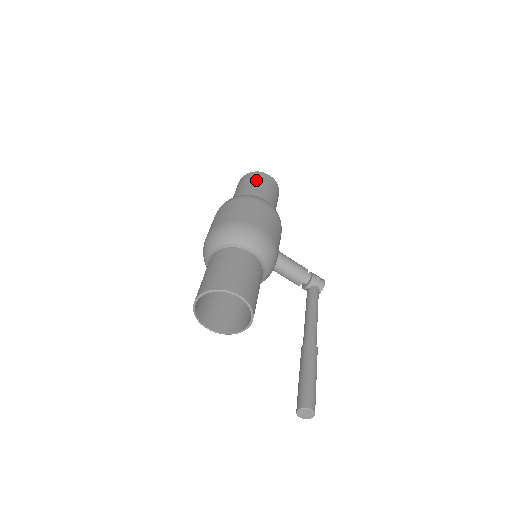
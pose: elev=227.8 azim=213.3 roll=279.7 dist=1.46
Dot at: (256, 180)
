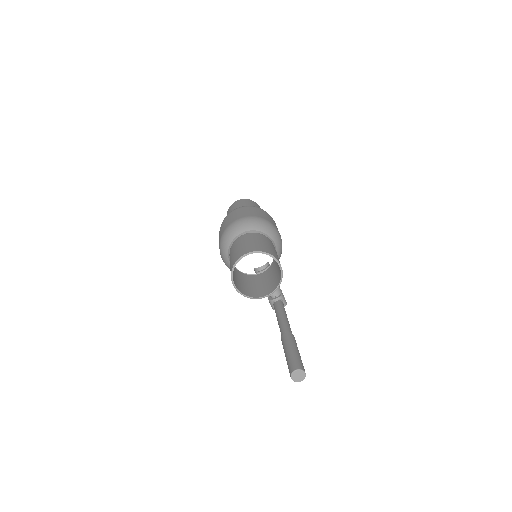
Dot at: (256, 206)
